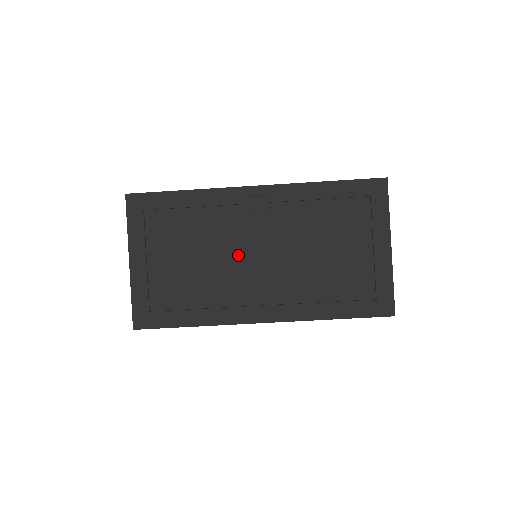
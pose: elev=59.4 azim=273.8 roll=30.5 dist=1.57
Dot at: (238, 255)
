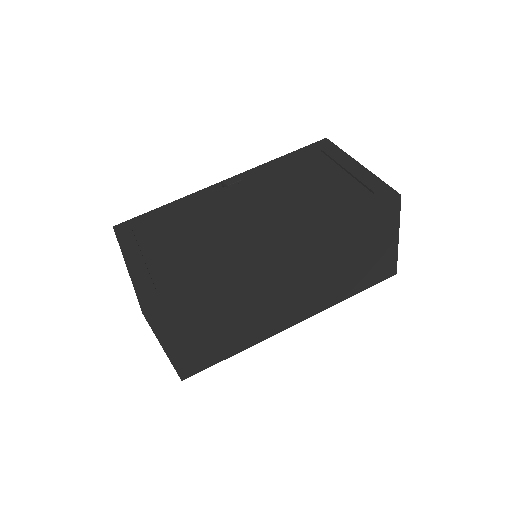
Dot at: (231, 221)
